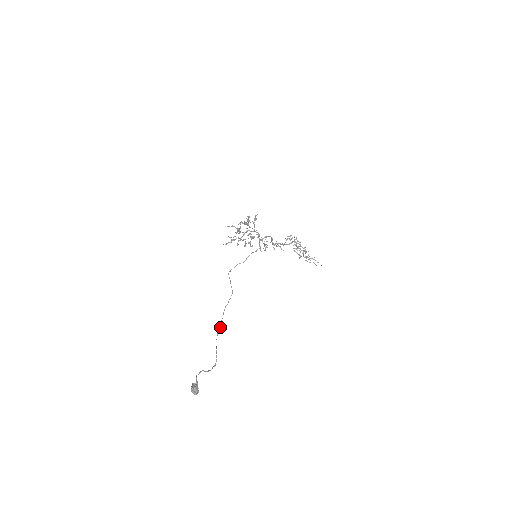
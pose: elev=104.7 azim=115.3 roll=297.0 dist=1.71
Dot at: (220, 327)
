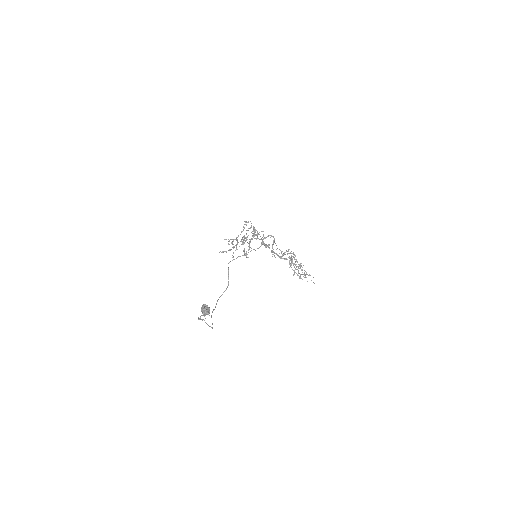
Dot at: occluded
